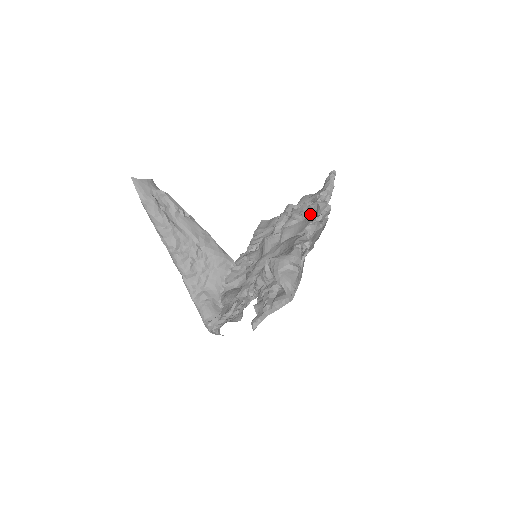
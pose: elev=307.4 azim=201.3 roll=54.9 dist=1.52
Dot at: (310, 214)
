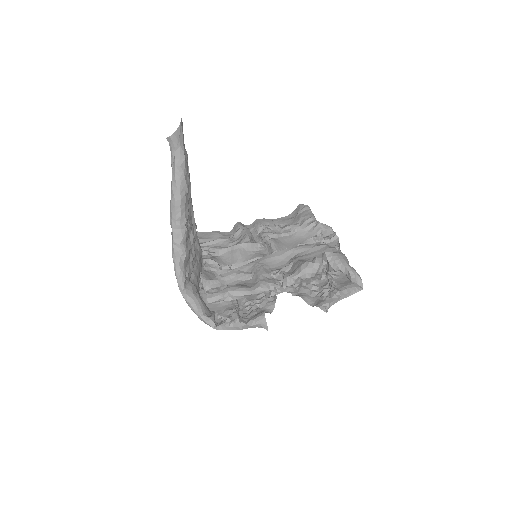
Dot at: (302, 231)
